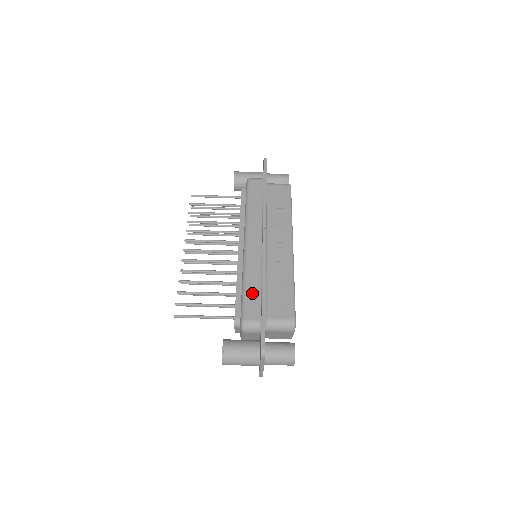
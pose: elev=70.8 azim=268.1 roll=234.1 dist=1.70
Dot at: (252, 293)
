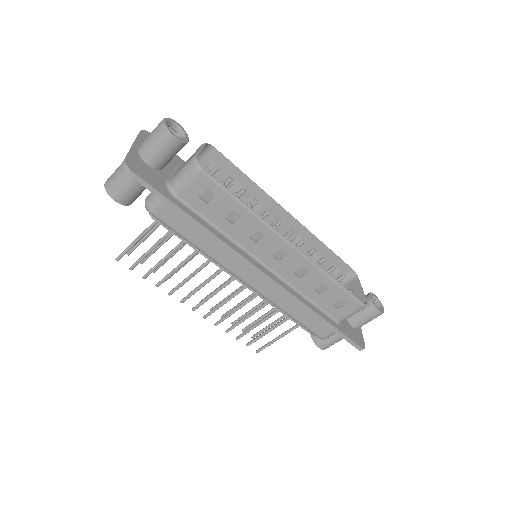
Dot at: (306, 319)
